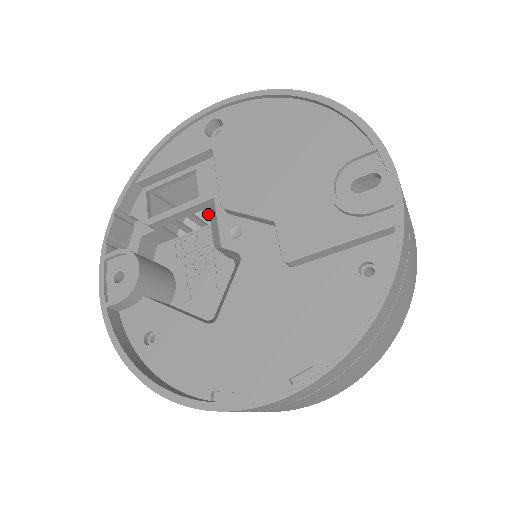
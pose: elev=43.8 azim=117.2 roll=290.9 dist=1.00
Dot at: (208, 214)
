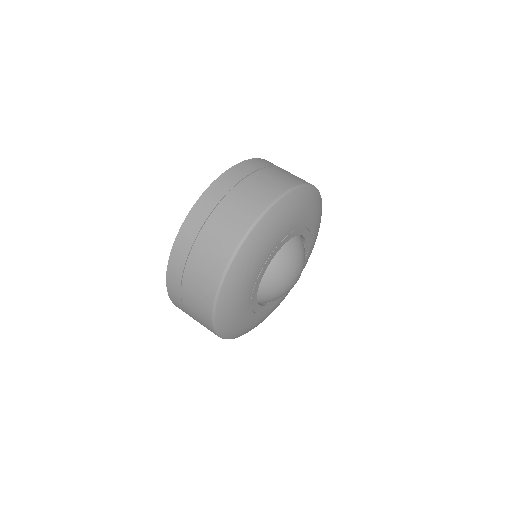
Dot at: occluded
